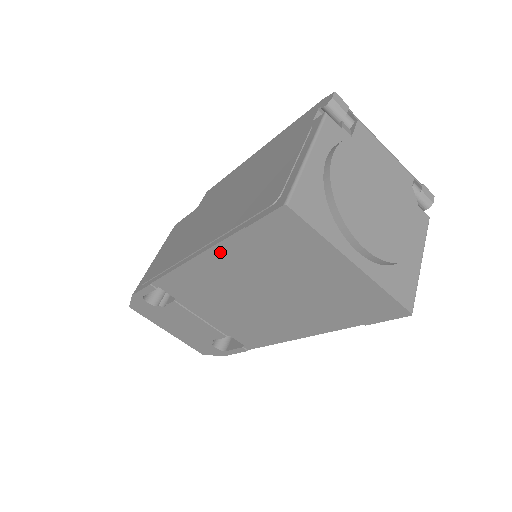
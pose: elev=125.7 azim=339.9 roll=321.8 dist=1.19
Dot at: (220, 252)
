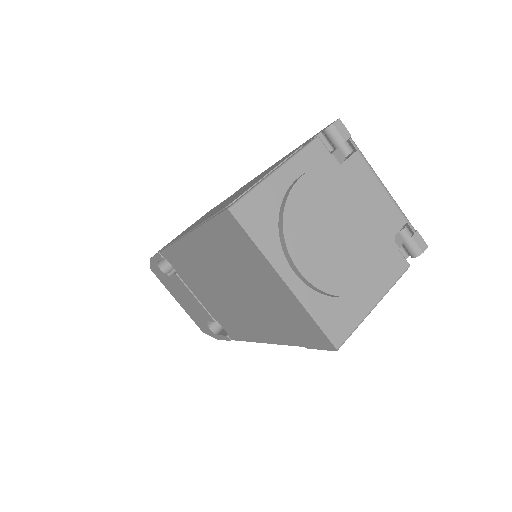
Dot at: (196, 239)
